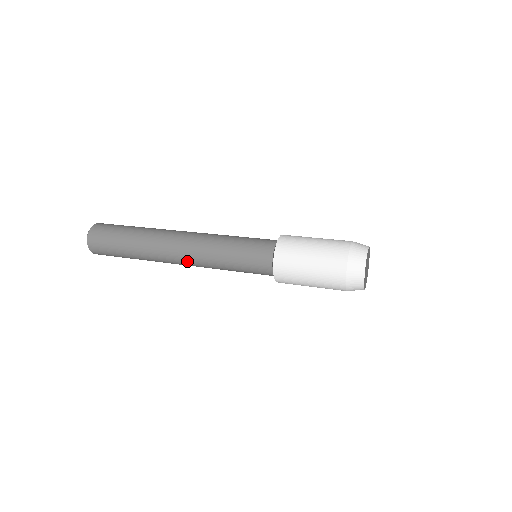
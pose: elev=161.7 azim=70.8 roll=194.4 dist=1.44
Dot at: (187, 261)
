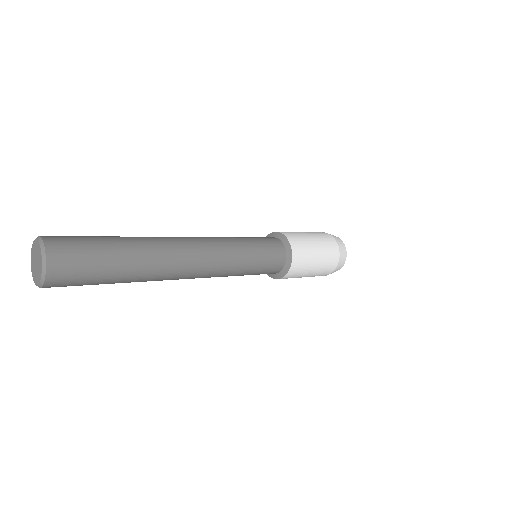
Dot at: (204, 260)
